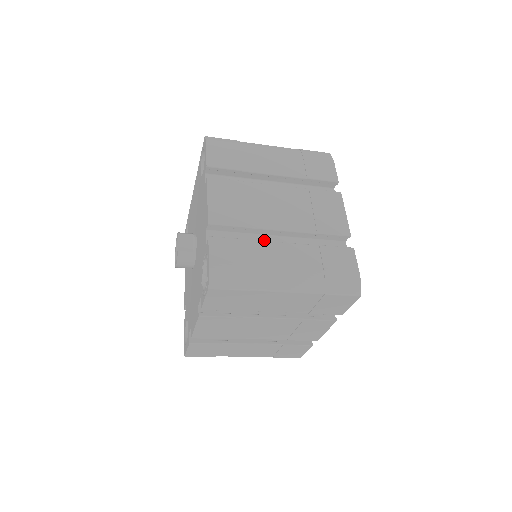
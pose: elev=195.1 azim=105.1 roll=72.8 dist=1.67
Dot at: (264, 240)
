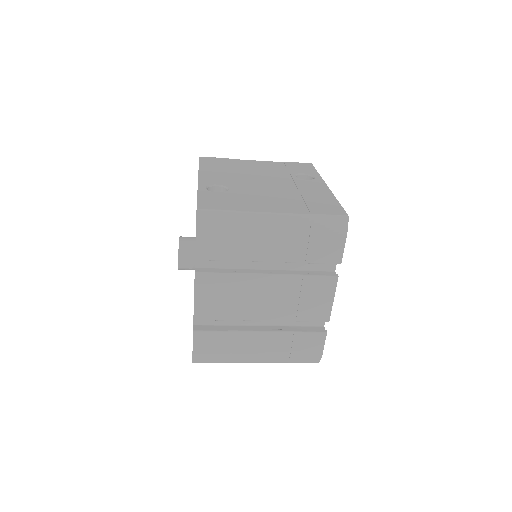
Dot at: occluded
